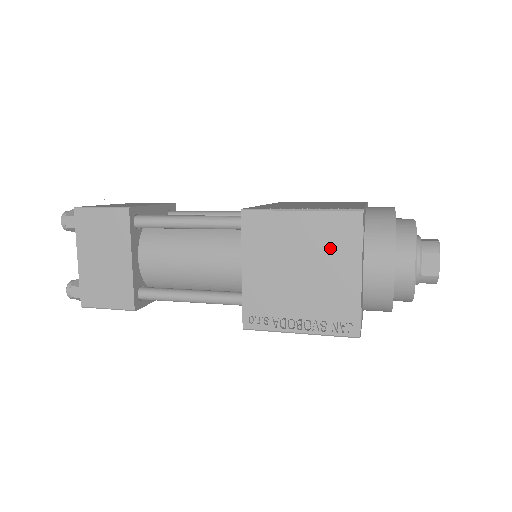
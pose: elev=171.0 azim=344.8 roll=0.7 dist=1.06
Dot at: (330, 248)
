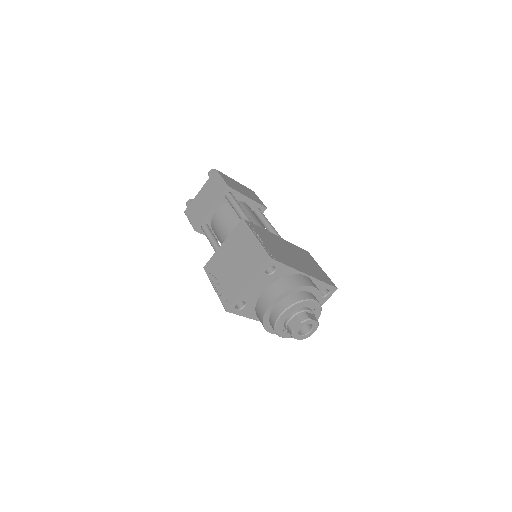
Dot at: (249, 263)
